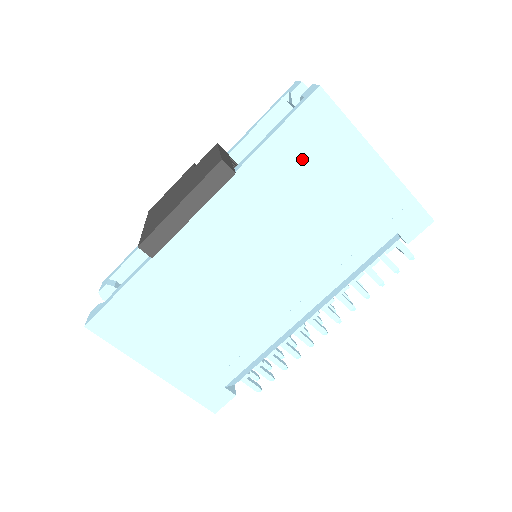
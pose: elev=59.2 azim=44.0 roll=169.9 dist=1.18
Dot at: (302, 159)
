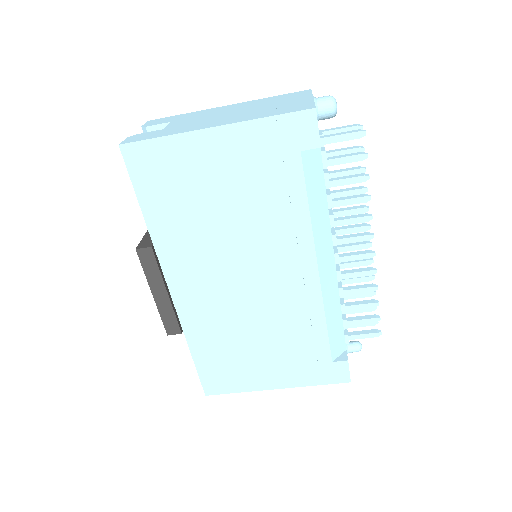
Dot at: (172, 193)
